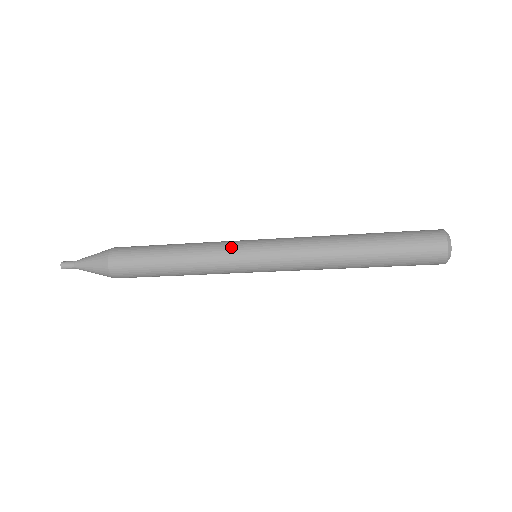
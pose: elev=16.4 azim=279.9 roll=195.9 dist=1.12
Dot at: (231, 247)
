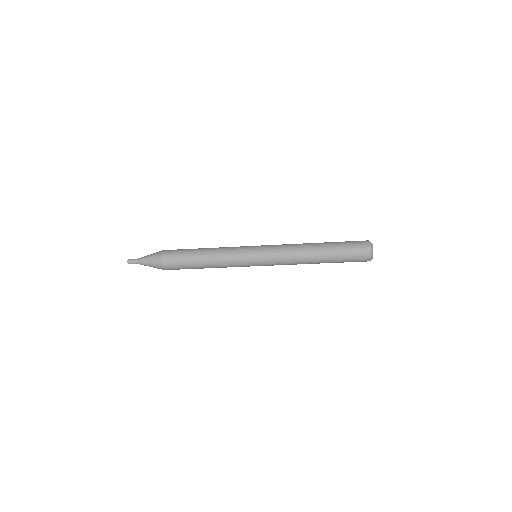
Dot at: (242, 246)
